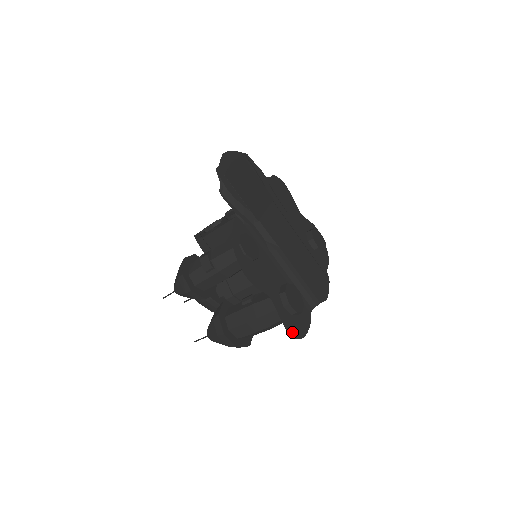
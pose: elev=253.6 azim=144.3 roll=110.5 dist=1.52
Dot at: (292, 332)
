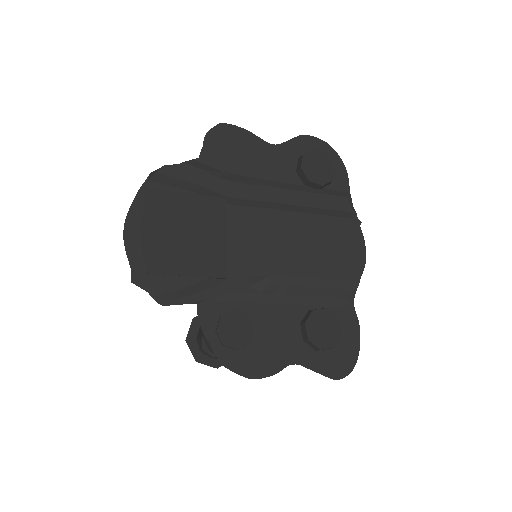
Dot at: (341, 371)
